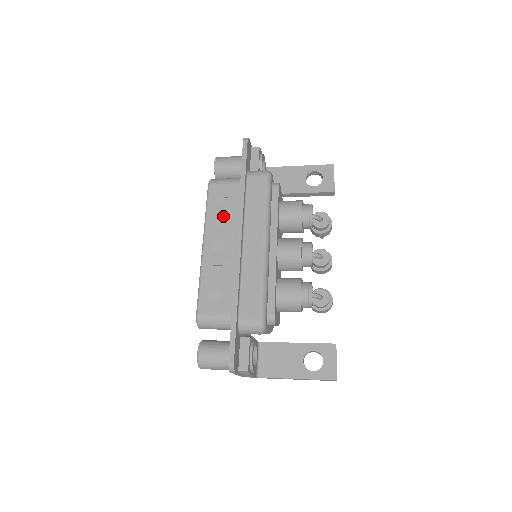
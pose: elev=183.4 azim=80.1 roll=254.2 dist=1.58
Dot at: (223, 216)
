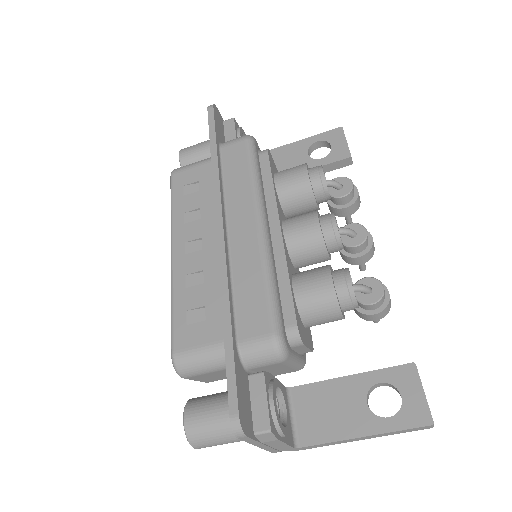
Dot at: (195, 206)
